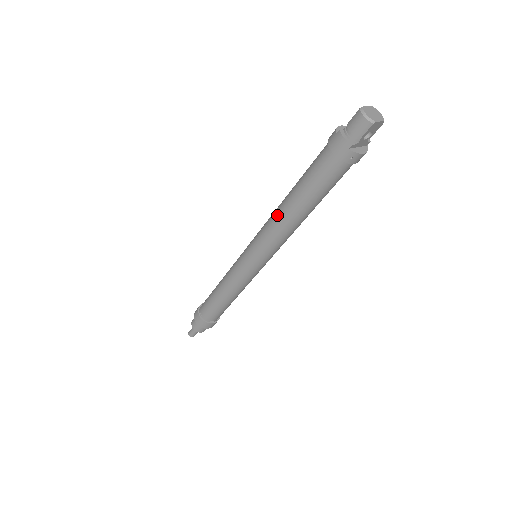
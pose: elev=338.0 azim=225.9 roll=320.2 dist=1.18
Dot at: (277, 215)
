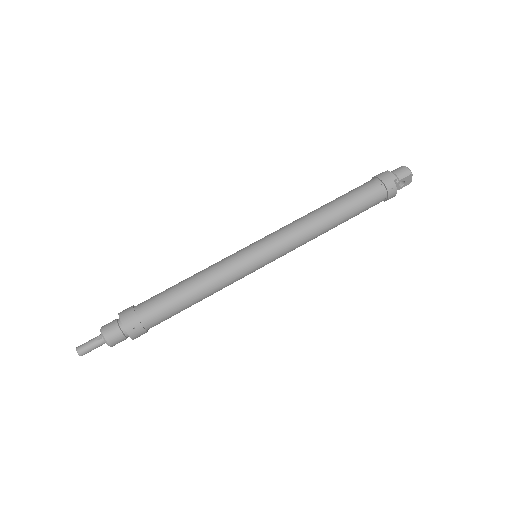
Dot at: (309, 215)
